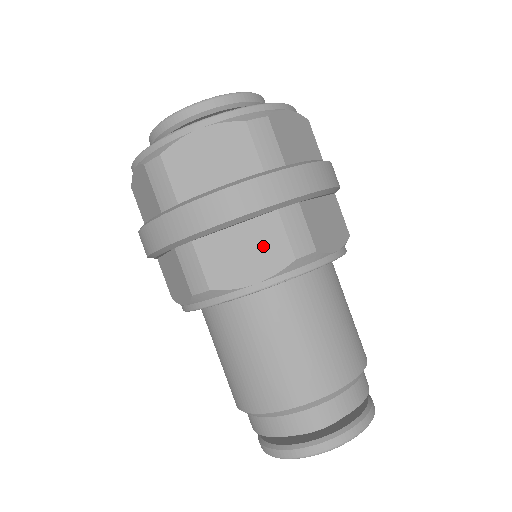
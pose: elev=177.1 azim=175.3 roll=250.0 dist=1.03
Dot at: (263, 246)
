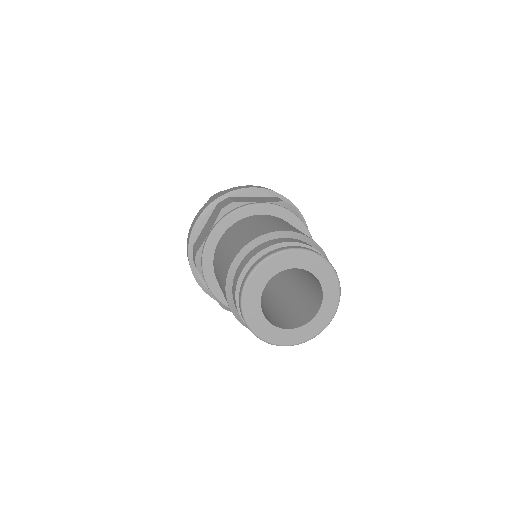
Dot at: (212, 219)
